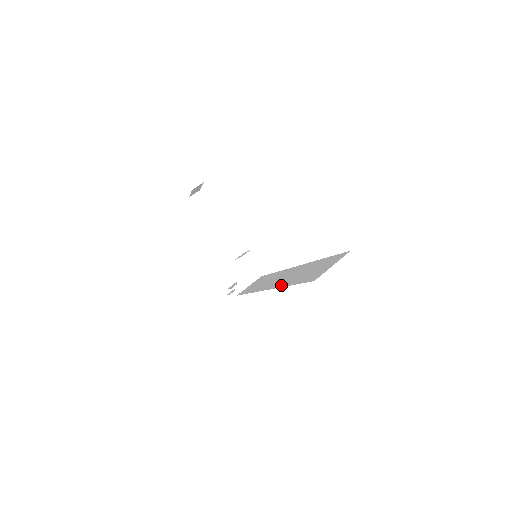
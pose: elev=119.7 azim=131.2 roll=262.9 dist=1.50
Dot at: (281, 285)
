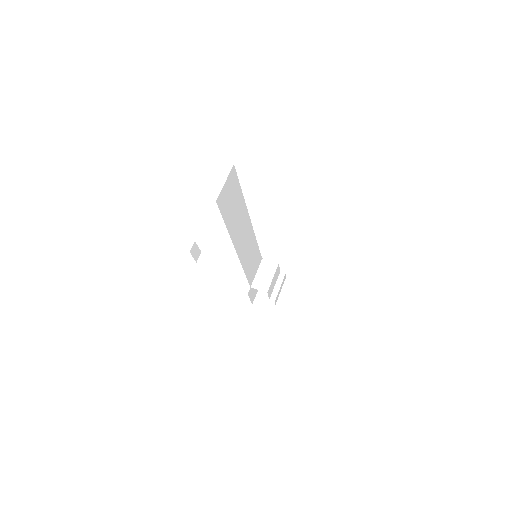
Dot at: occluded
